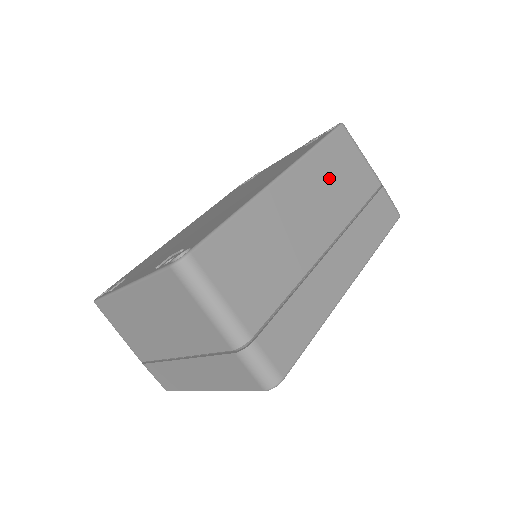
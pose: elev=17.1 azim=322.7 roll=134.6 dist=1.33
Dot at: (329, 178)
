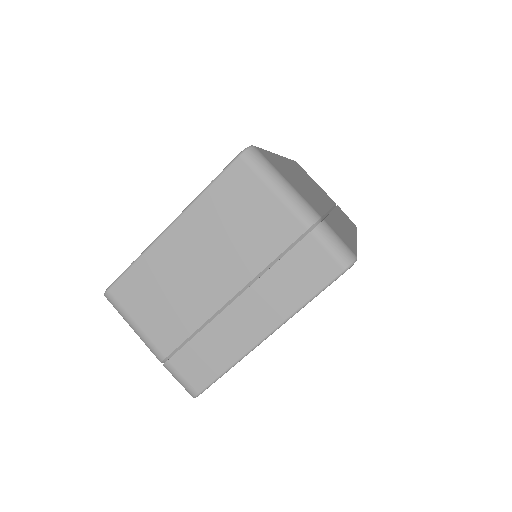
Dot at: occluded
